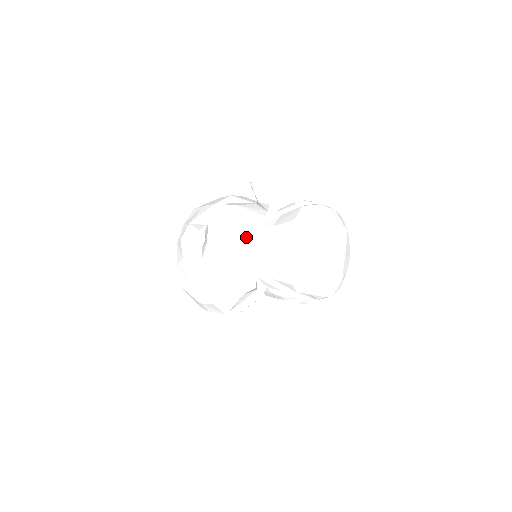
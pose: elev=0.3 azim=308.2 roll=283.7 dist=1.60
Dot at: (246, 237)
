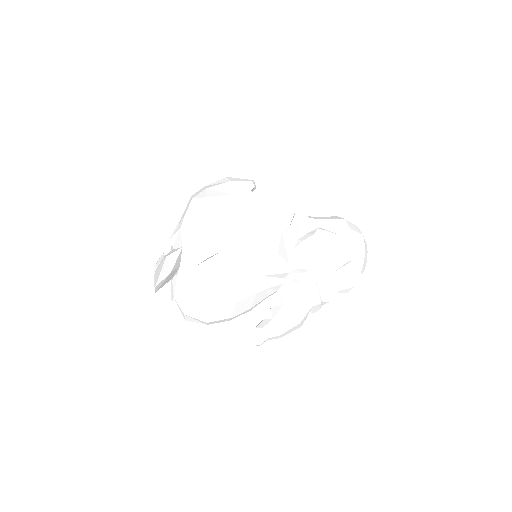
Dot at: occluded
